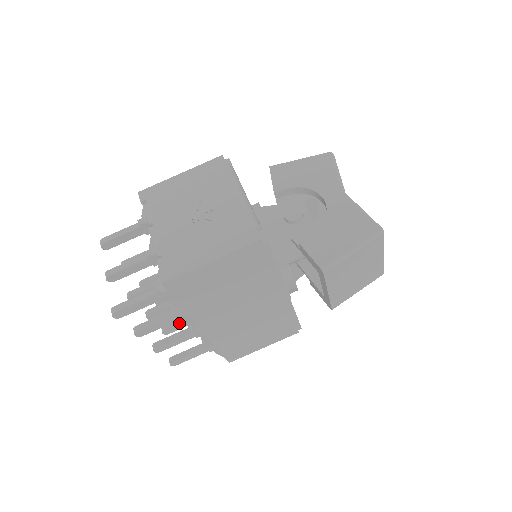
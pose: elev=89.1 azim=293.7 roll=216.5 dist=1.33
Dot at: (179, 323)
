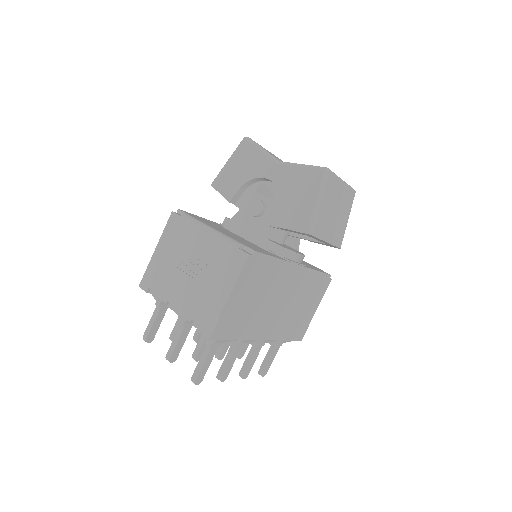
Dot at: occluded
